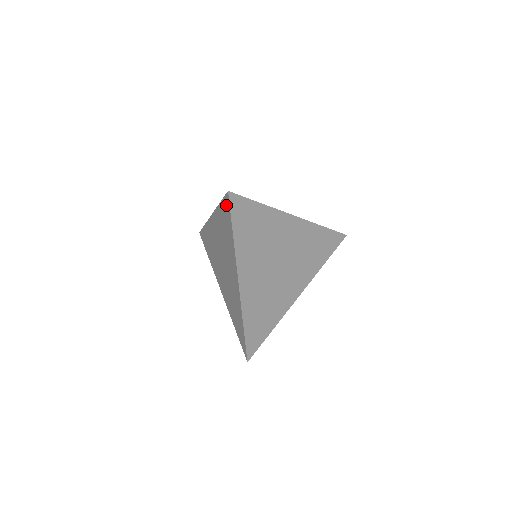
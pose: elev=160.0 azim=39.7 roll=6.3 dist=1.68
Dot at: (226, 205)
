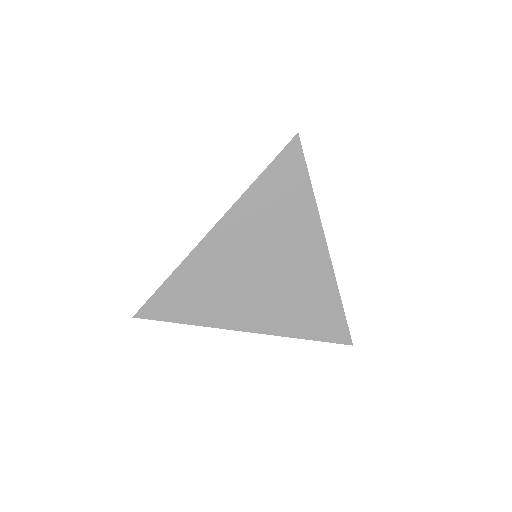
Dot at: occluded
